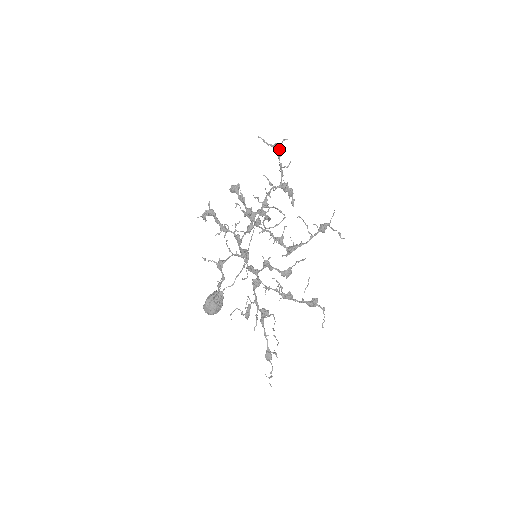
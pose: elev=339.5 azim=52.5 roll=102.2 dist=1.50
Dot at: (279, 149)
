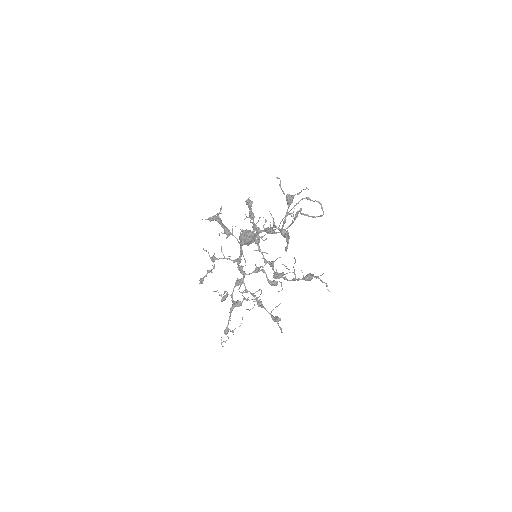
Dot at: (289, 201)
